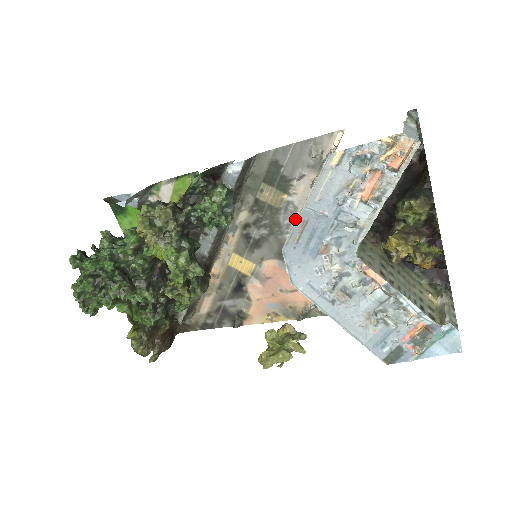
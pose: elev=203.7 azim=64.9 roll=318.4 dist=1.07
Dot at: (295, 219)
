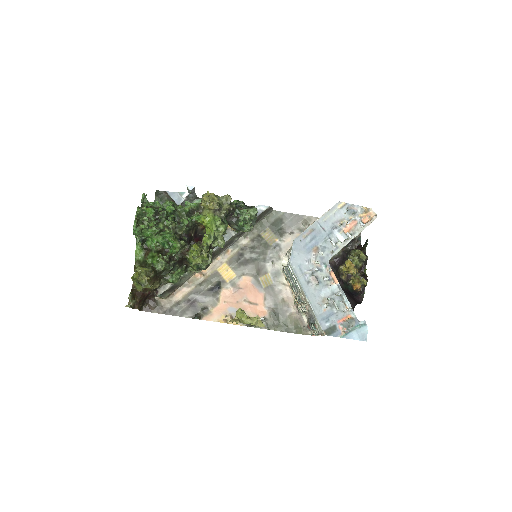
Dot at: (277, 256)
